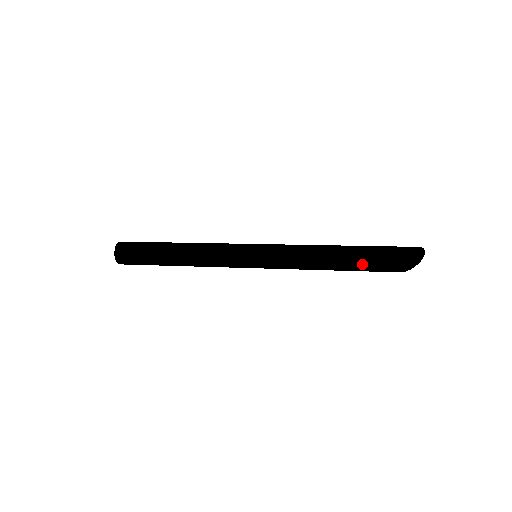
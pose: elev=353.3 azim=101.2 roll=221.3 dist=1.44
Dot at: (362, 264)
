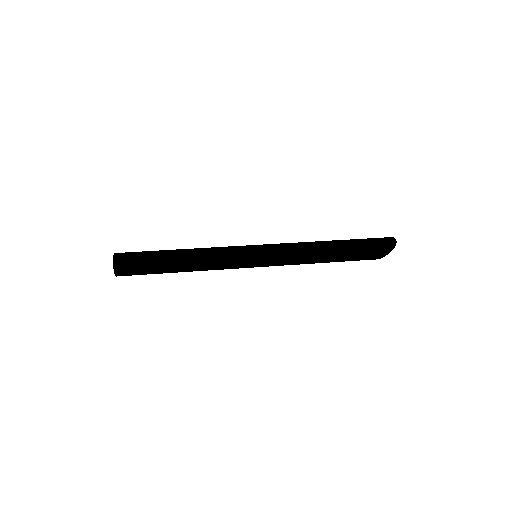
Dot at: (351, 253)
